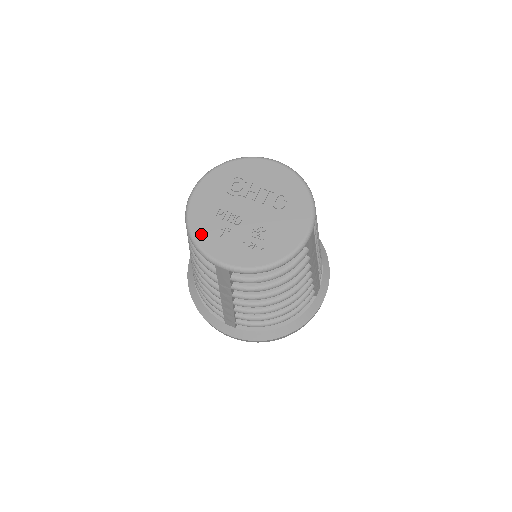
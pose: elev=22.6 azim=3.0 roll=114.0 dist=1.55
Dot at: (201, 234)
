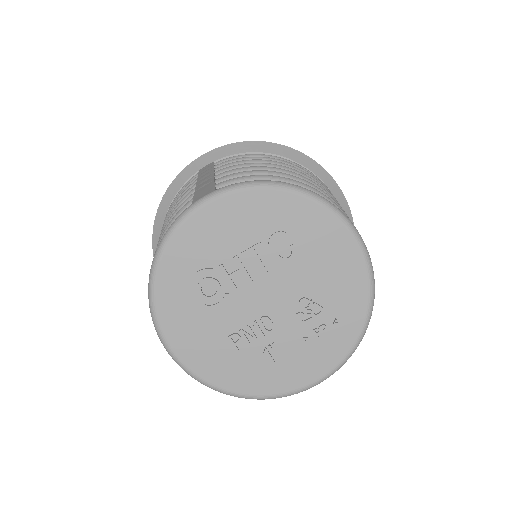
Dot at: (250, 384)
